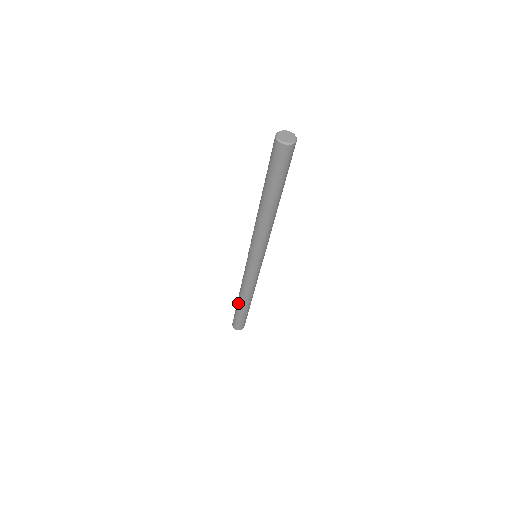
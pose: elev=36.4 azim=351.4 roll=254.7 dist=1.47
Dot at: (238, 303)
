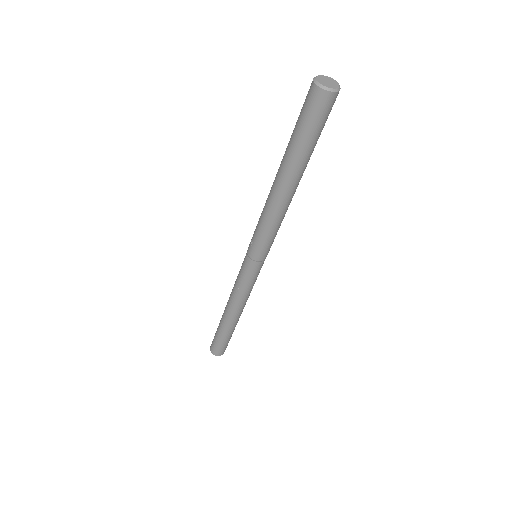
Dot at: (223, 320)
